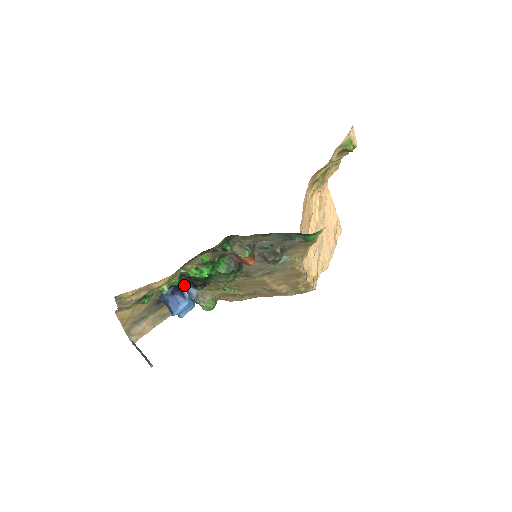
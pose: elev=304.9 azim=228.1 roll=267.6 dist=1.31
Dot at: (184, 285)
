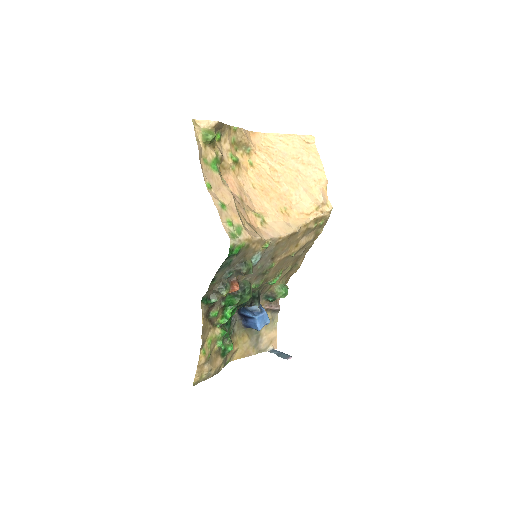
Dot at: (244, 313)
